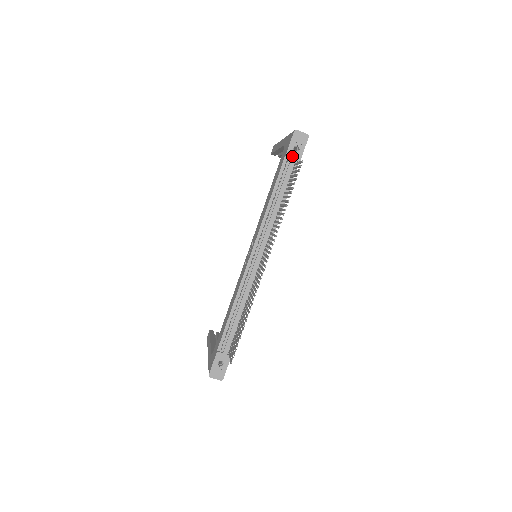
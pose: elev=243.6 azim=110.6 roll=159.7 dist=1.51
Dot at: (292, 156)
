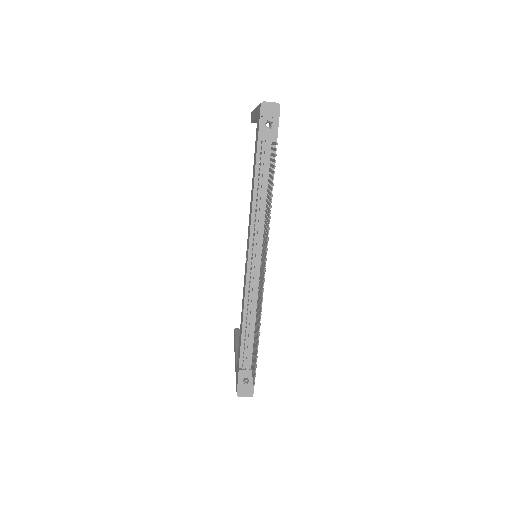
Dot at: (266, 135)
